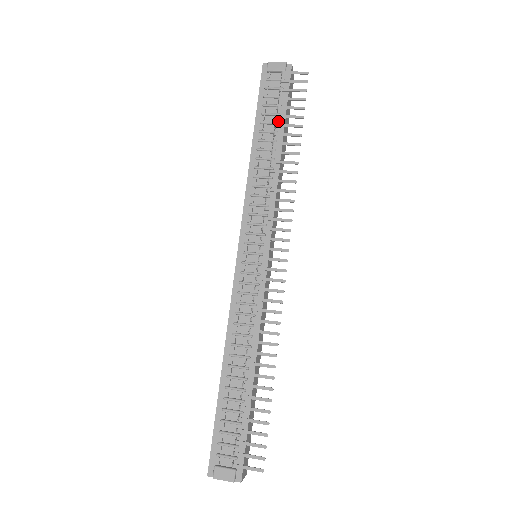
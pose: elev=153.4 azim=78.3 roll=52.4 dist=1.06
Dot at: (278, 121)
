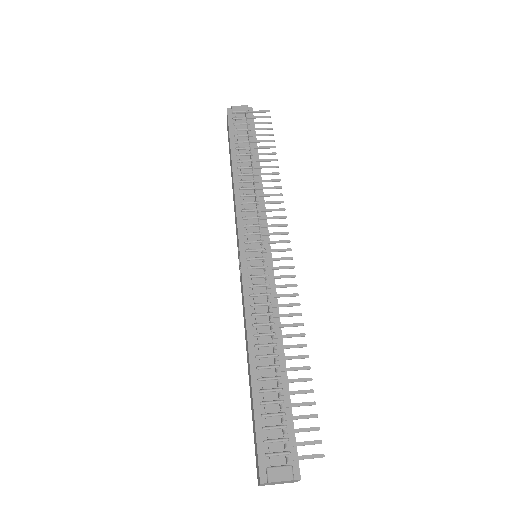
Dot at: occluded
